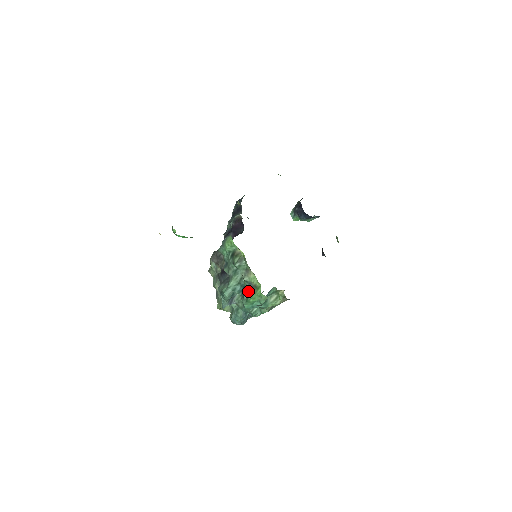
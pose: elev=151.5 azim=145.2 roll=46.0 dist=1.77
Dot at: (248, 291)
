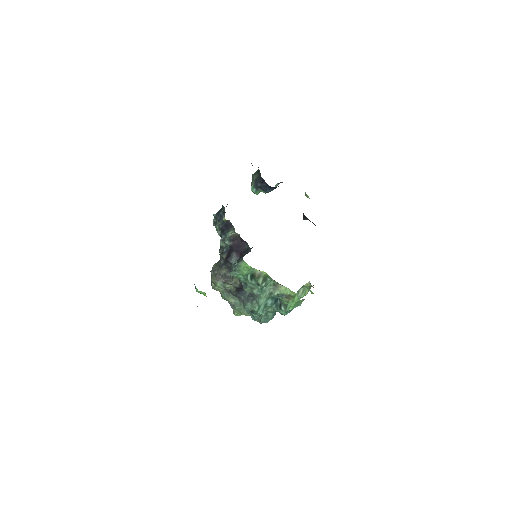
Dot at: occluded
